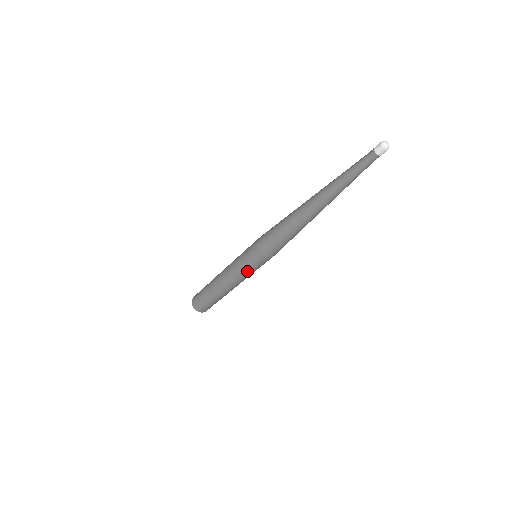
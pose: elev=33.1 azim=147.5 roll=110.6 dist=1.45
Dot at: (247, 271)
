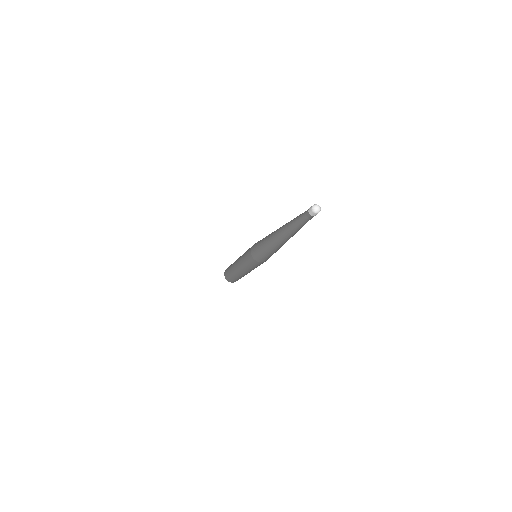
Dot at: (256, 267)
